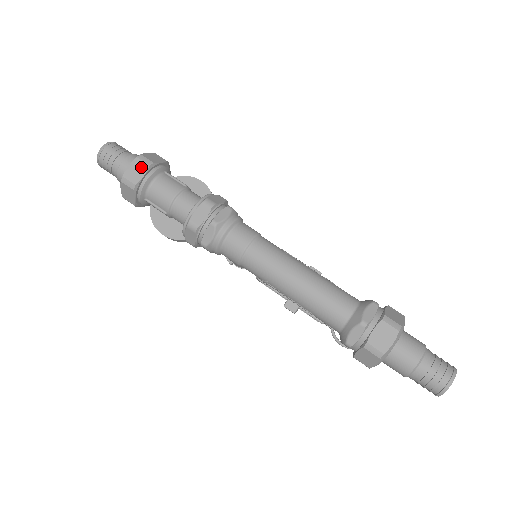
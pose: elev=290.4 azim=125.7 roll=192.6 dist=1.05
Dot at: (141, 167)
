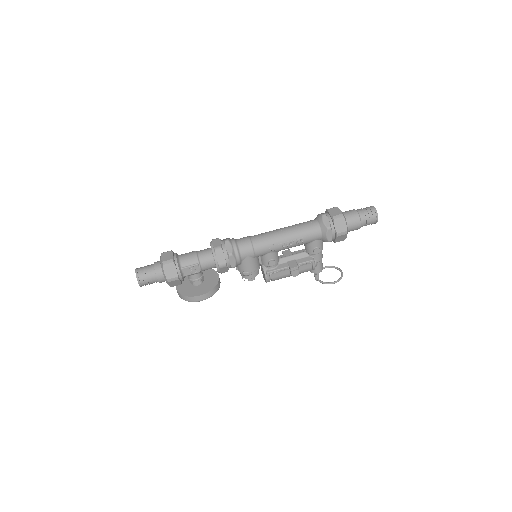
Dot at: (168, 253)
